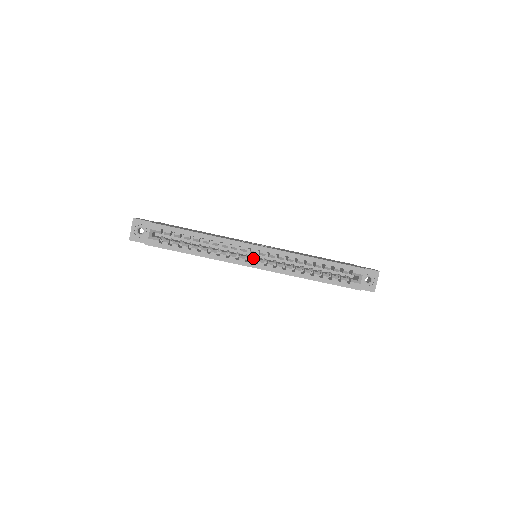
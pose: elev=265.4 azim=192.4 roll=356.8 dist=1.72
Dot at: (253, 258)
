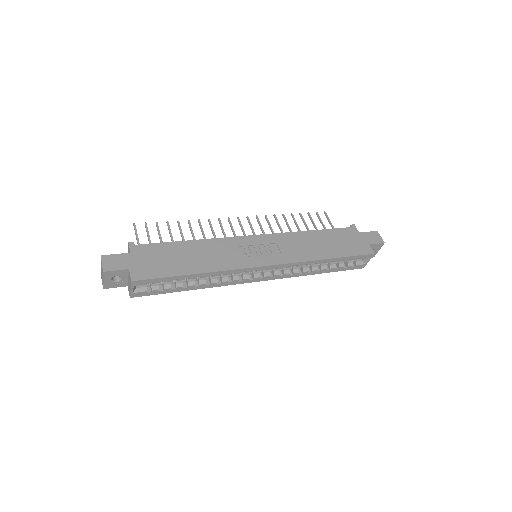
Dot at: (258, 274)
